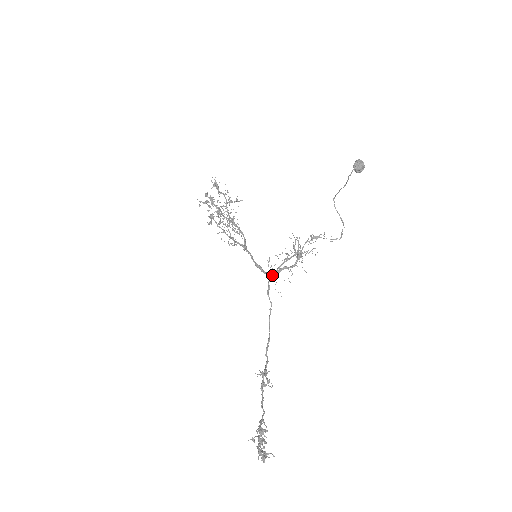
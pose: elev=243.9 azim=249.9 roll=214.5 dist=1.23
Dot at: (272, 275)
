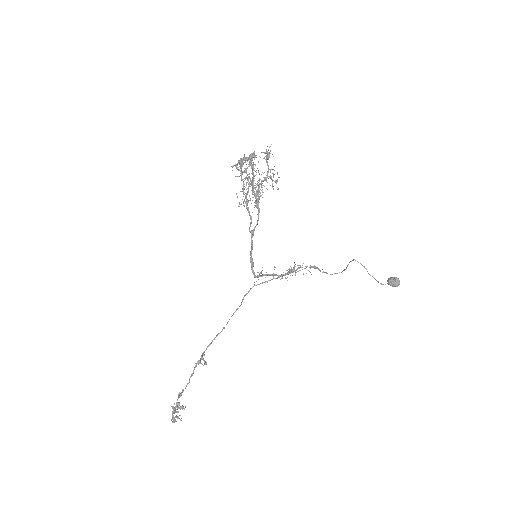
Dot at: (258, 277)
